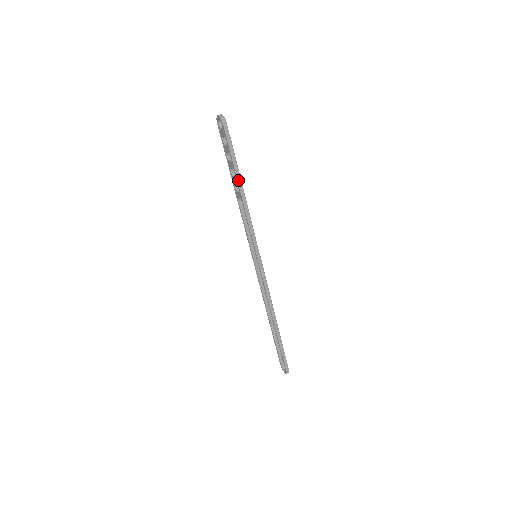
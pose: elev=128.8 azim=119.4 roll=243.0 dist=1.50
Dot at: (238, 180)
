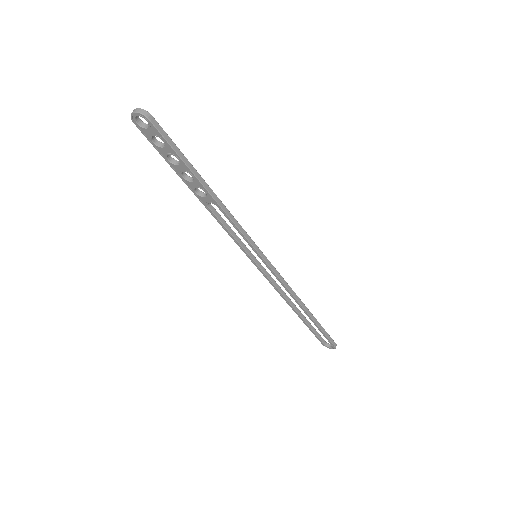
Dot at: (201, 182)
